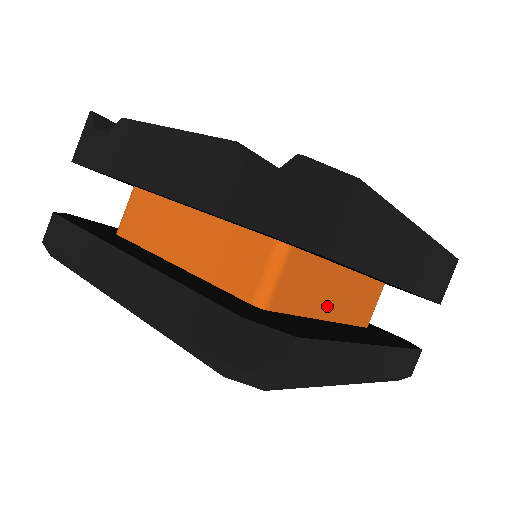
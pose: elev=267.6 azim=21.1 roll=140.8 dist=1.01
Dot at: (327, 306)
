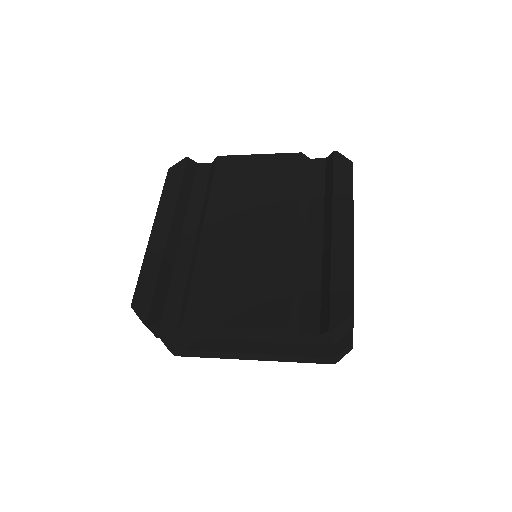
Dot at: occluded
